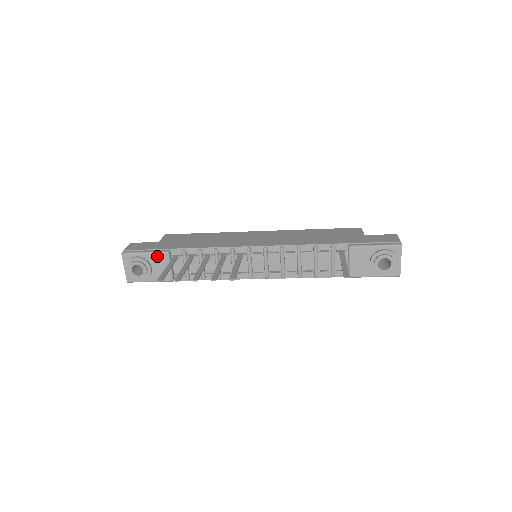
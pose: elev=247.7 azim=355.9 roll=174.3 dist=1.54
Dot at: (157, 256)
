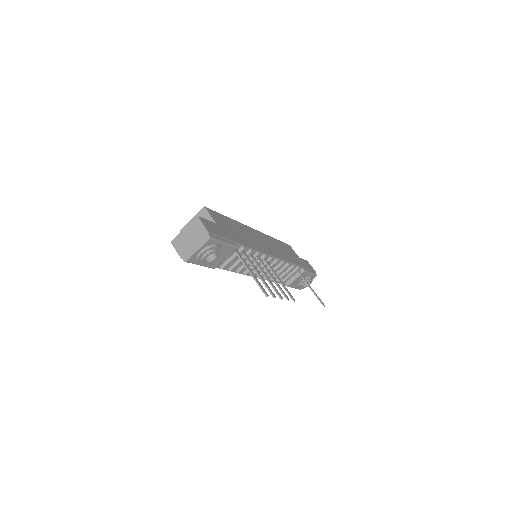
Dot at: (229, 248)
